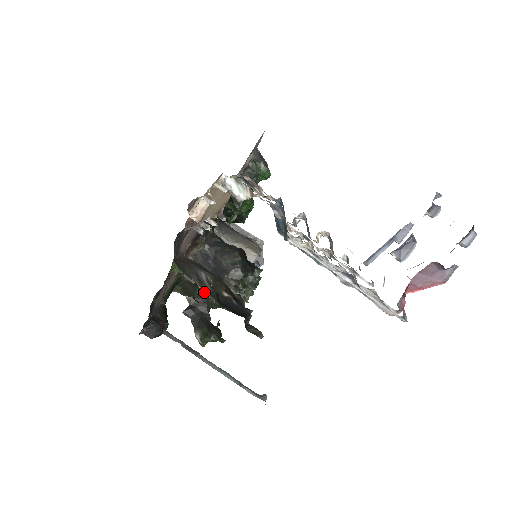
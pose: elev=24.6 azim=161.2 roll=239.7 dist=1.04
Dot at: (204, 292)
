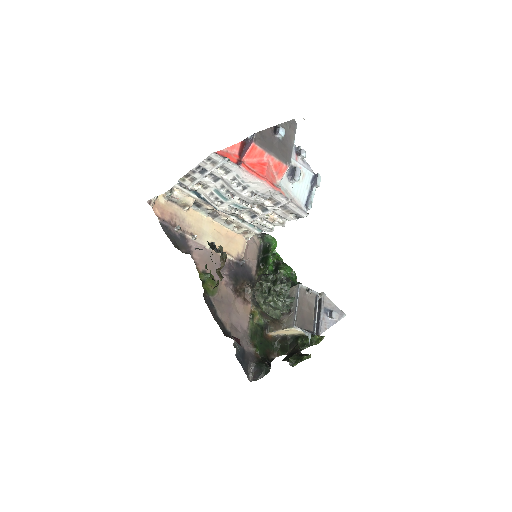
Dot at: (293, 341)
